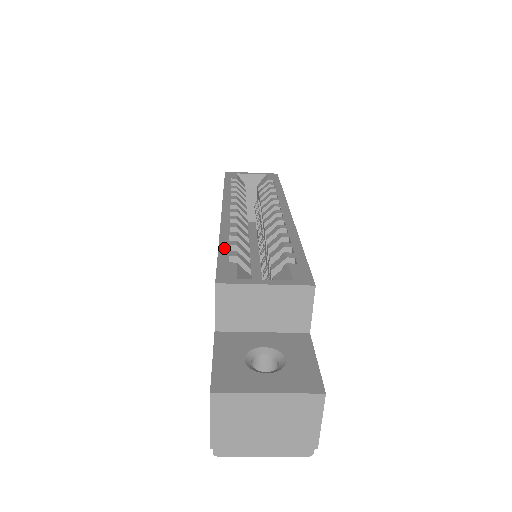
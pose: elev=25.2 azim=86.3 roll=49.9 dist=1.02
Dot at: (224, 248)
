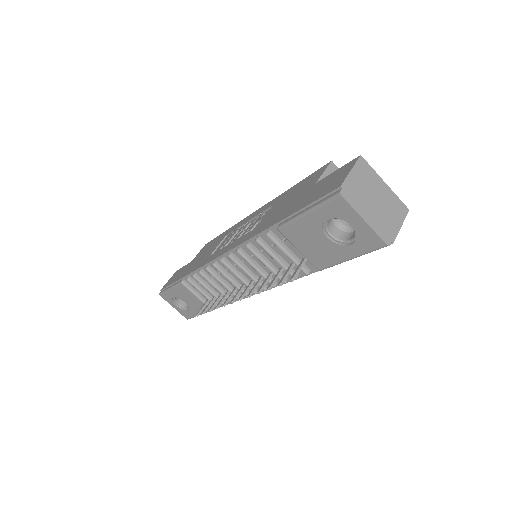
Dot at: occluded
